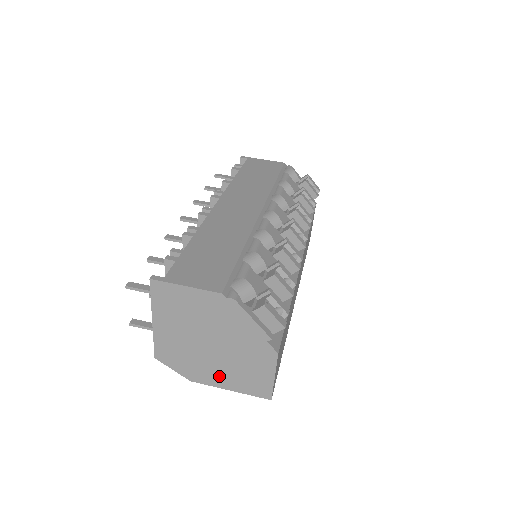
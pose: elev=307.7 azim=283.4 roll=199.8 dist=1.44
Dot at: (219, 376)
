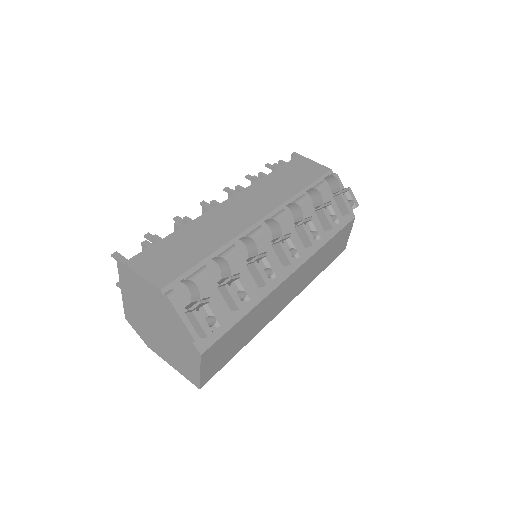
Dot at: (165, 352)
